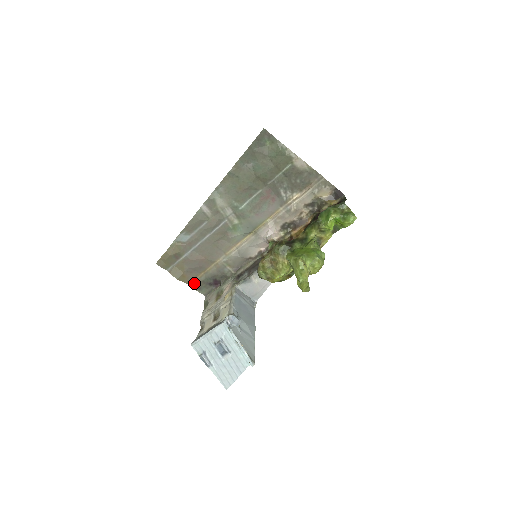
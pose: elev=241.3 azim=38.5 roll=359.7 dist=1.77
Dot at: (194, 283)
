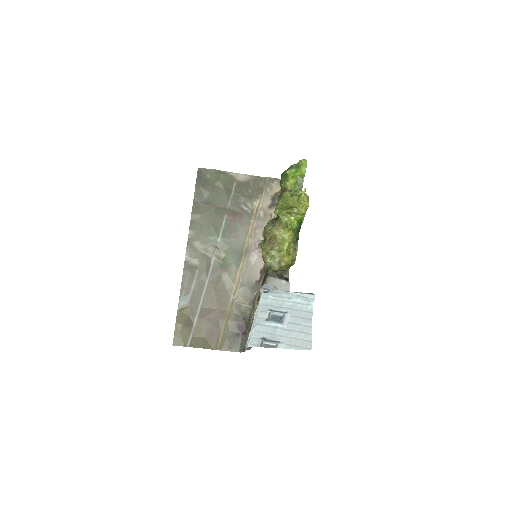
Dot at: (221, 344)
